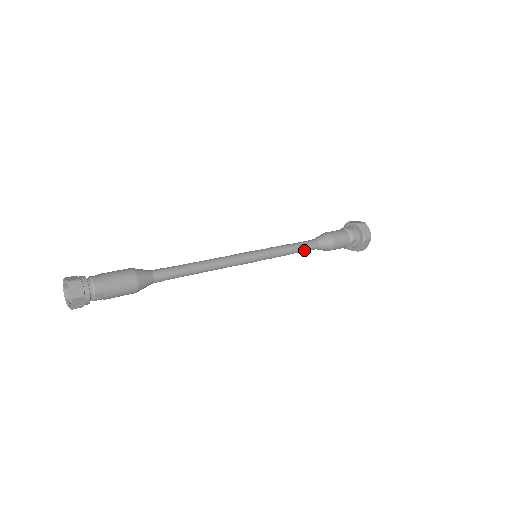
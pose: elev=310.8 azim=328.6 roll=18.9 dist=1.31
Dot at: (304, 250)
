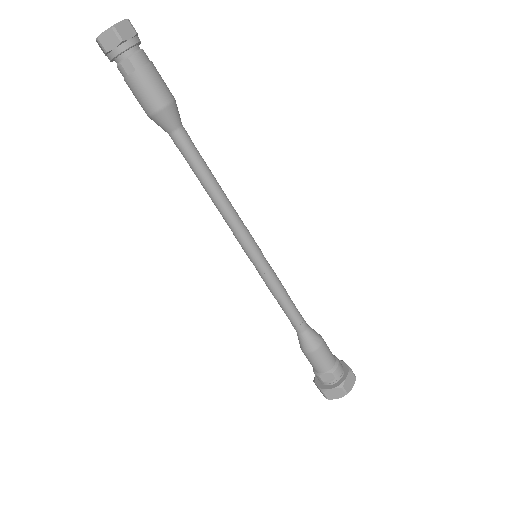
Dot at: (291, 316)
